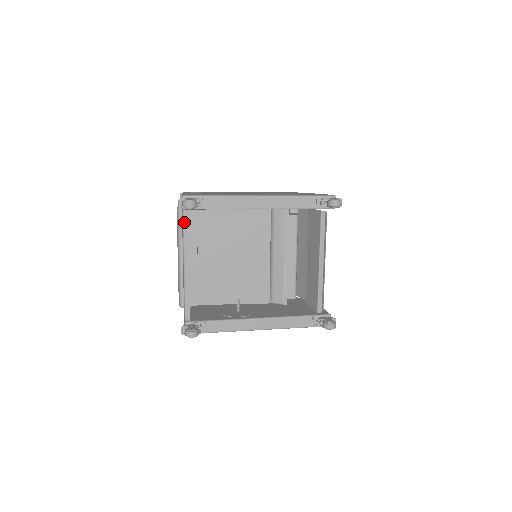
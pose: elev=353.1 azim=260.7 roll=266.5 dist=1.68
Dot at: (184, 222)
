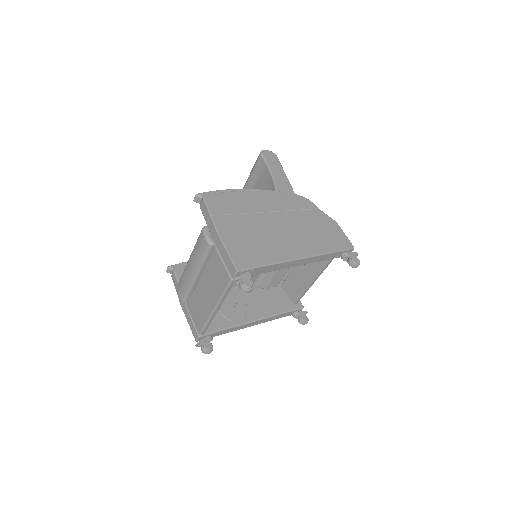
Dot at: (229, 286)
